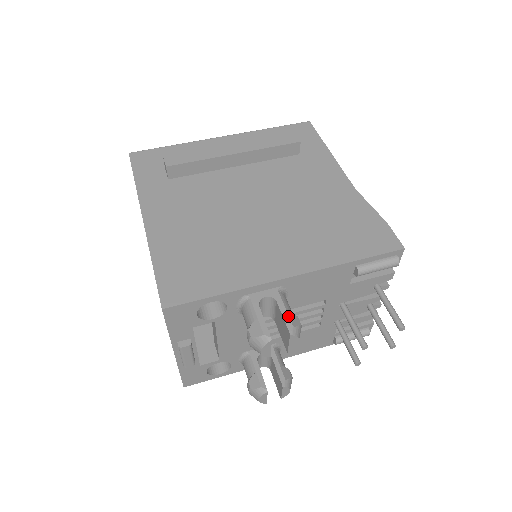
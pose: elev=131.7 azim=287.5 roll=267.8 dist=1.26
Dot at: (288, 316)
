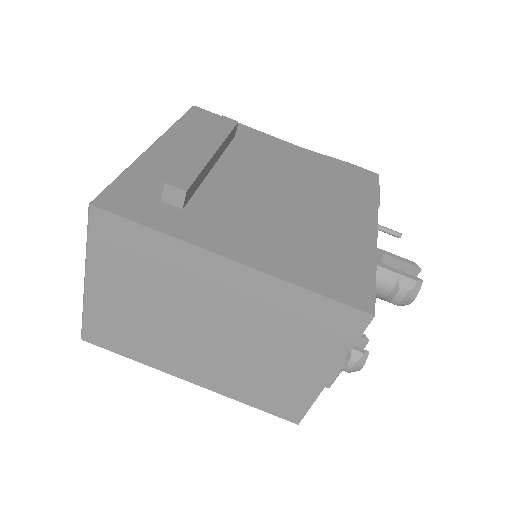
Dot at: (405, 259)
